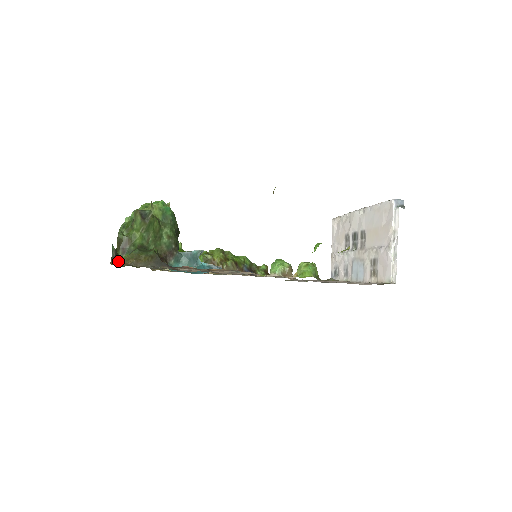
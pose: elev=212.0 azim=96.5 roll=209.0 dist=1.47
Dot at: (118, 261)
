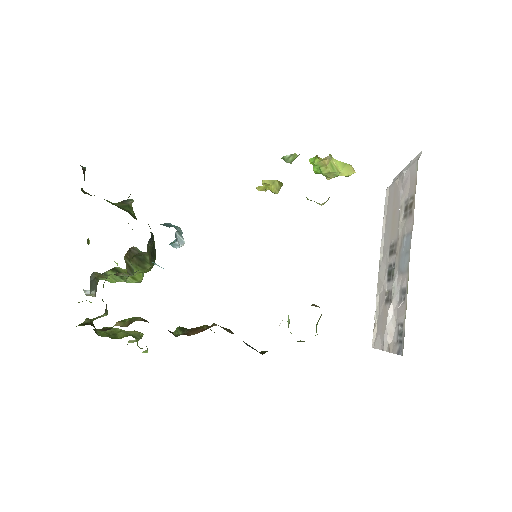
Dot at: occluded
